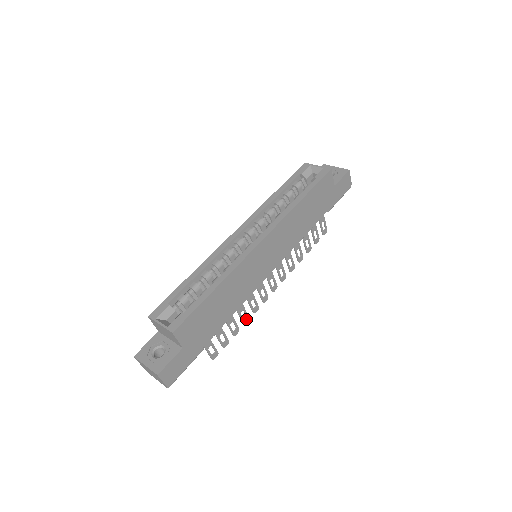
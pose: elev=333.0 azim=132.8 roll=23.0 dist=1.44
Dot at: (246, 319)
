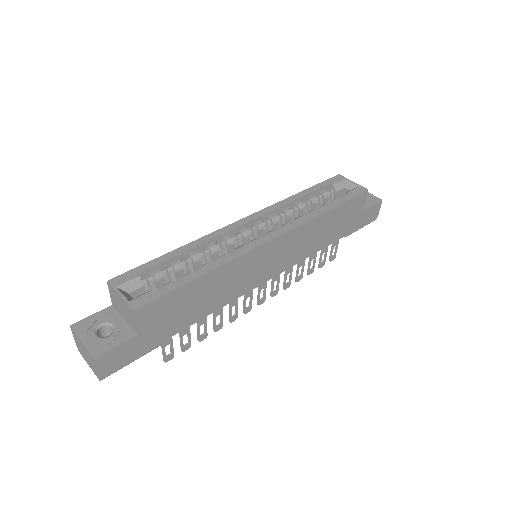
Dot at: (219, 326)
